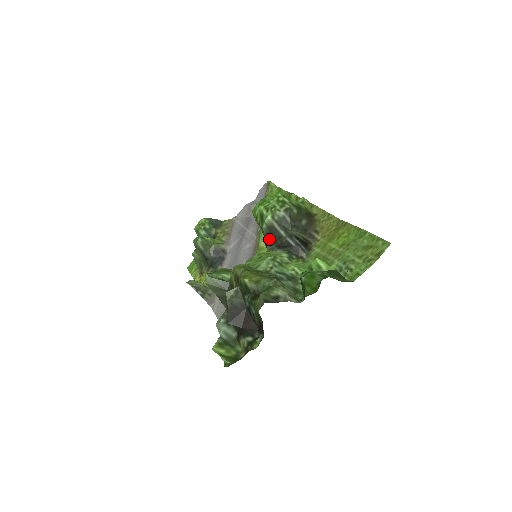
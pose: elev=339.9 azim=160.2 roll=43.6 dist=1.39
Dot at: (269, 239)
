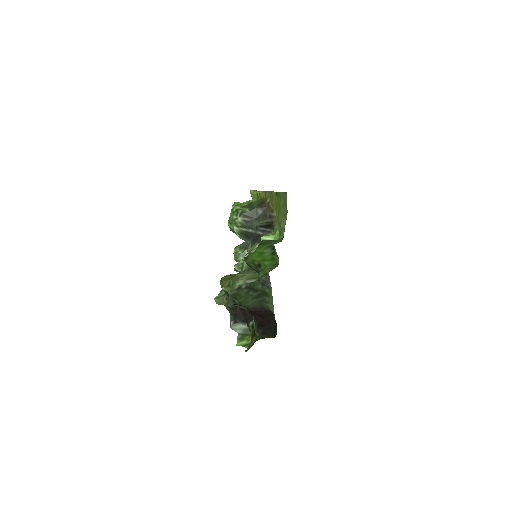
Dot at: (249, 241)
